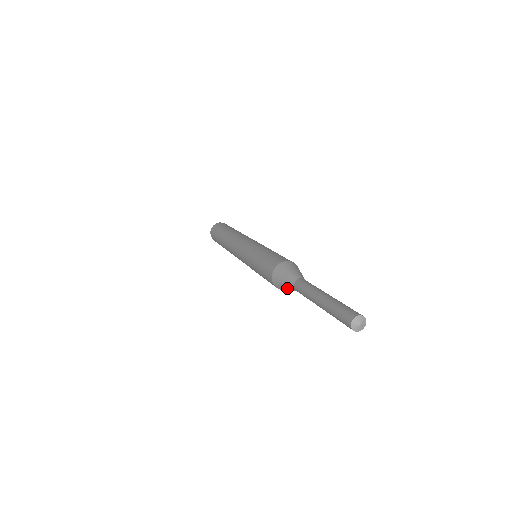
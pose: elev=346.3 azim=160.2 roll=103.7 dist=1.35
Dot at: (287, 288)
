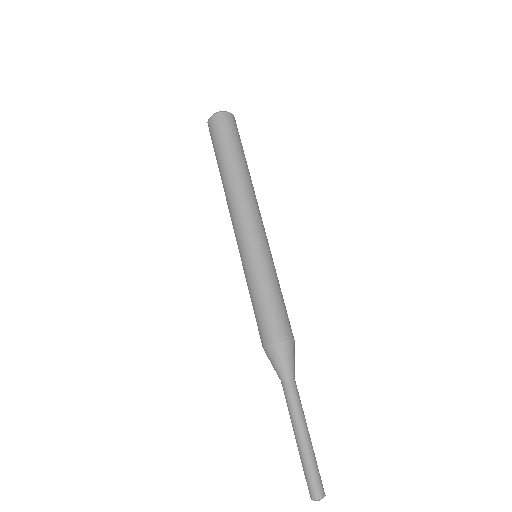
Dot at: (274, 369)
